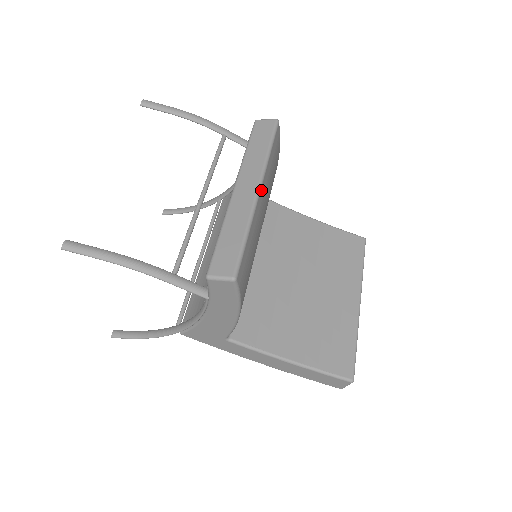
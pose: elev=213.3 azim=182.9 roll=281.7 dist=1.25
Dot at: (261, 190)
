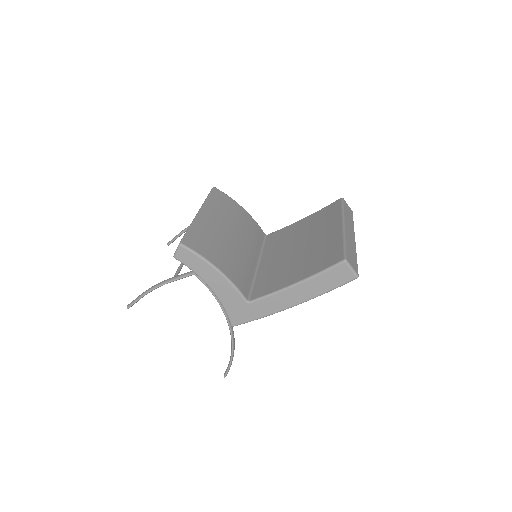
Dot at: (202, 212)
